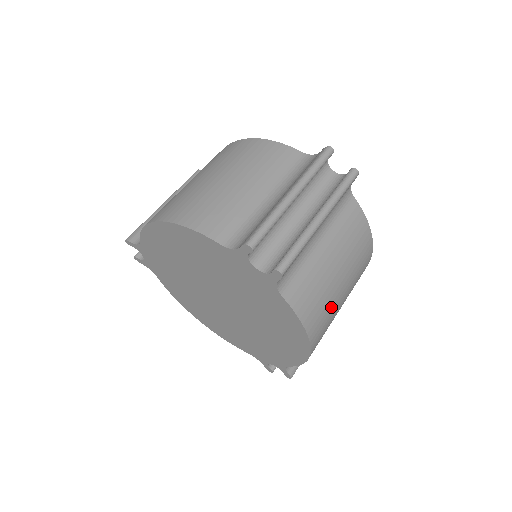
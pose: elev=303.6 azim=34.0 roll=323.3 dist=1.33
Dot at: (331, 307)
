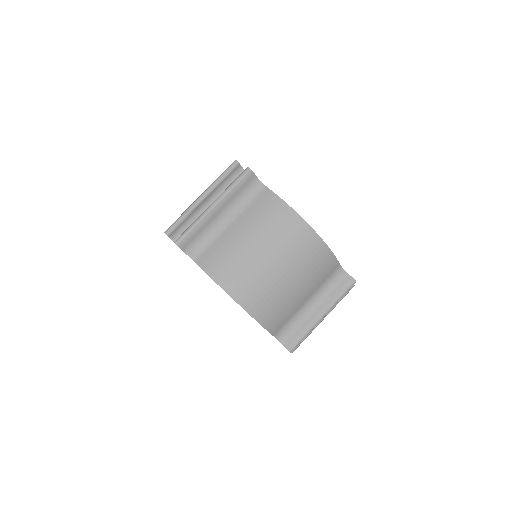
Dot at: occluded
